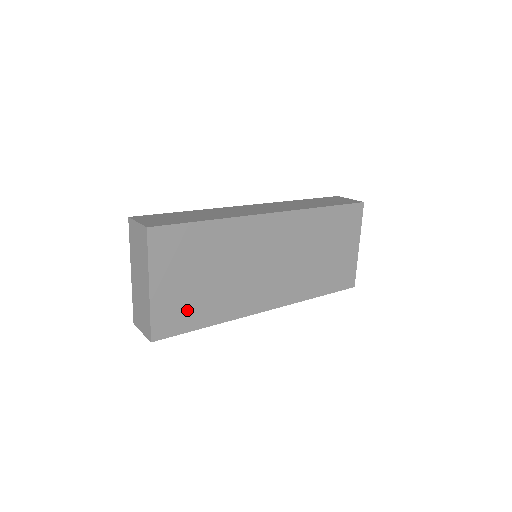
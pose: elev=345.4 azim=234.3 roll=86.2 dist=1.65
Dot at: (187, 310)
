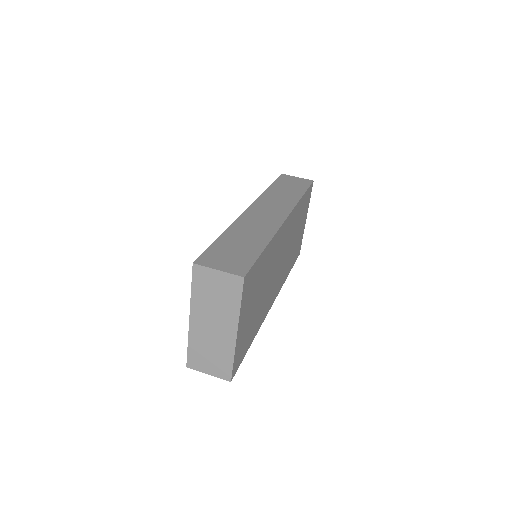
Dot at: (247, 337)
